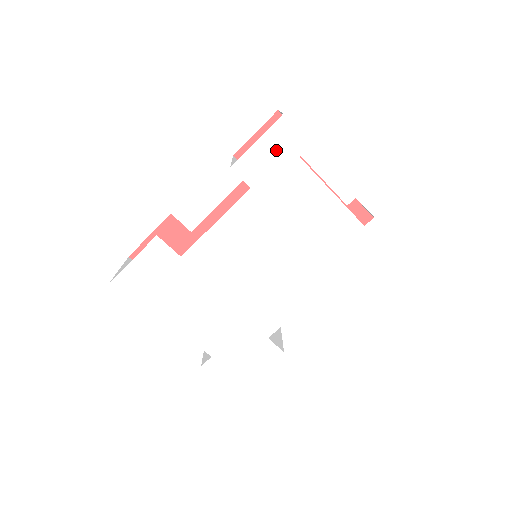
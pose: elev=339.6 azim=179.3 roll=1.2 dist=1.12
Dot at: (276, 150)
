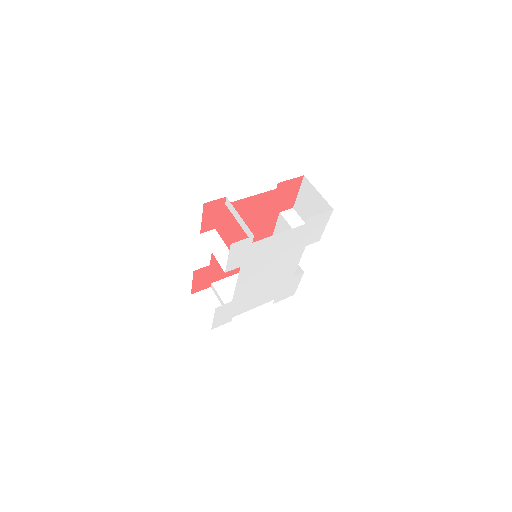
Dot at: (239, 252)
